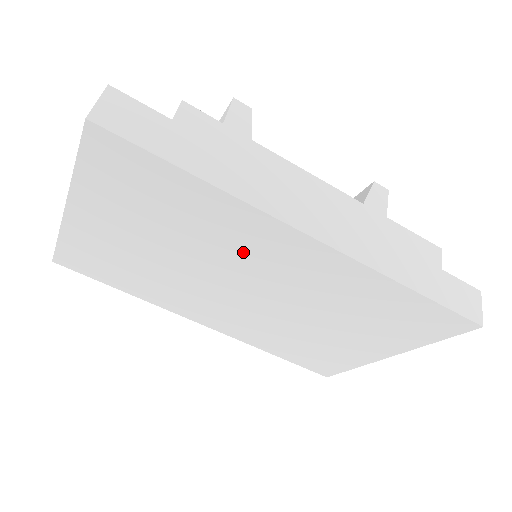
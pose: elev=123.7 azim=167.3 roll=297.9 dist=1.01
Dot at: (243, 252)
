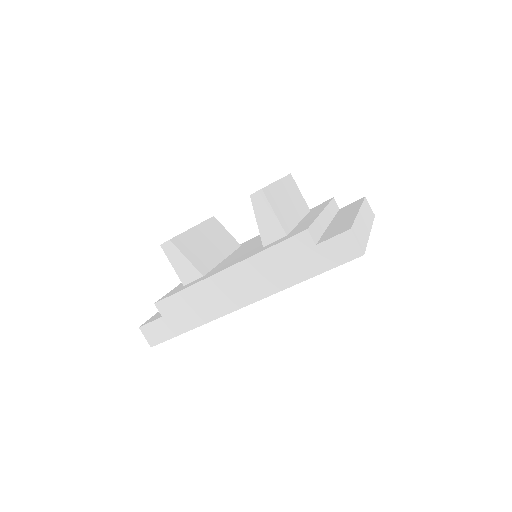
Dot at: occluded
